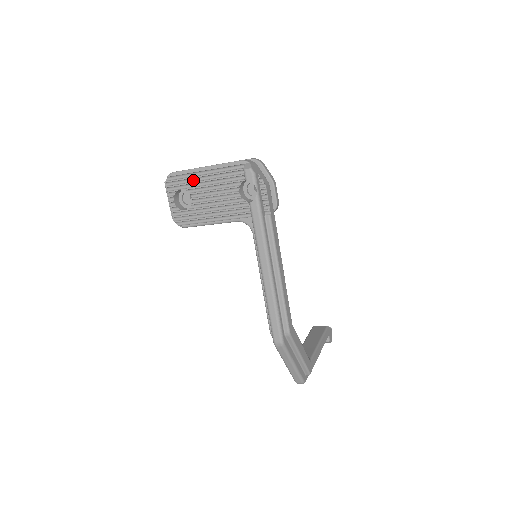
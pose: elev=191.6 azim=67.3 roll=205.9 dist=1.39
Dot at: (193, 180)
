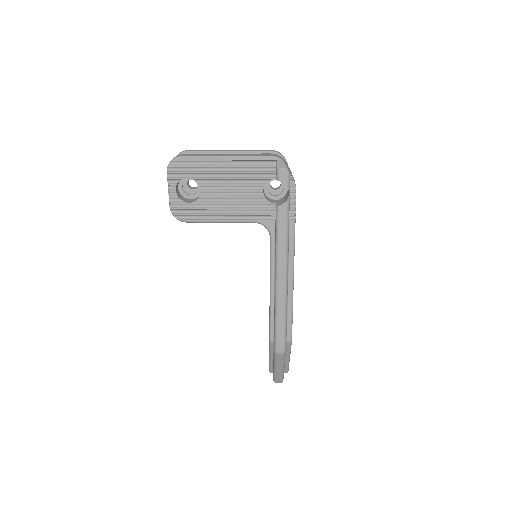
Dot at: (206, 169)
